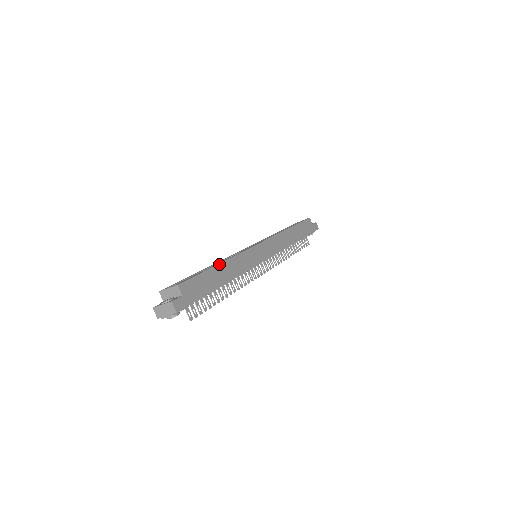
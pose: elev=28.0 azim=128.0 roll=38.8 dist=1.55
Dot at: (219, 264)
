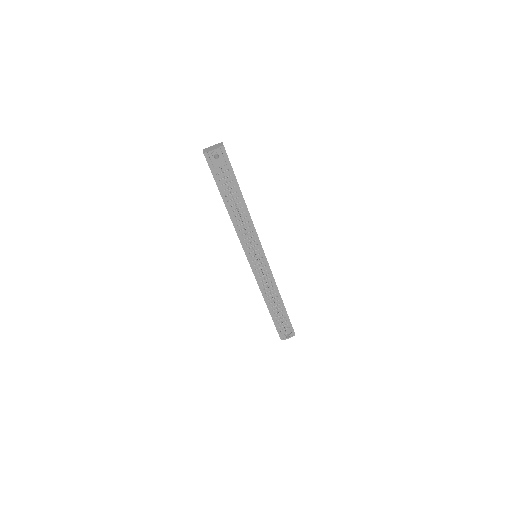
Dot at: occluded
